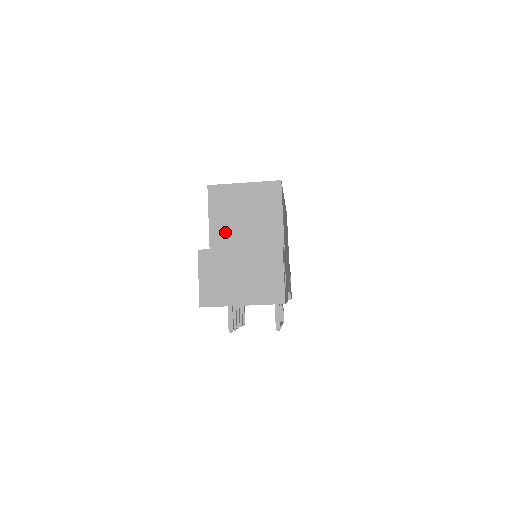
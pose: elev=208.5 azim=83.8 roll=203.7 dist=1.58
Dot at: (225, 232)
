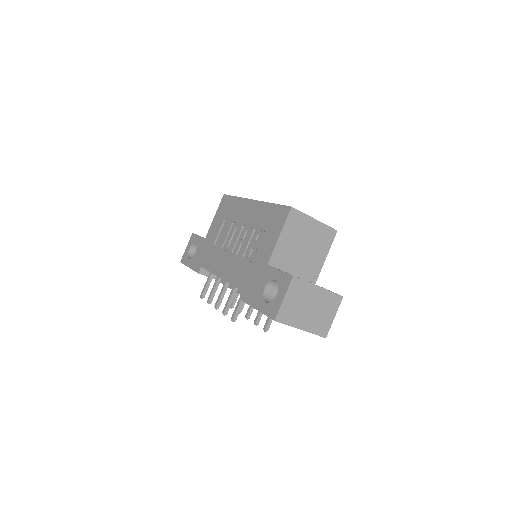
Dot at: (286, 251)
